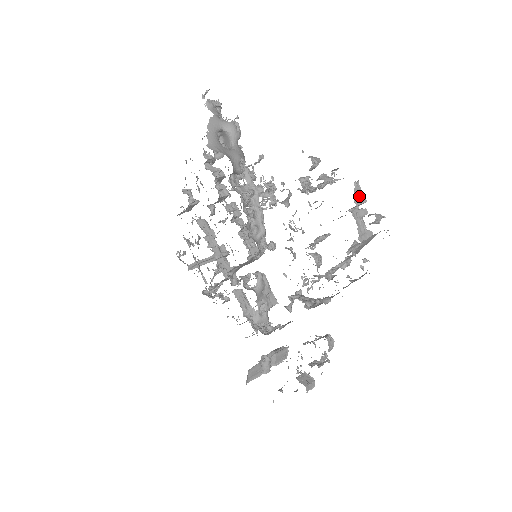
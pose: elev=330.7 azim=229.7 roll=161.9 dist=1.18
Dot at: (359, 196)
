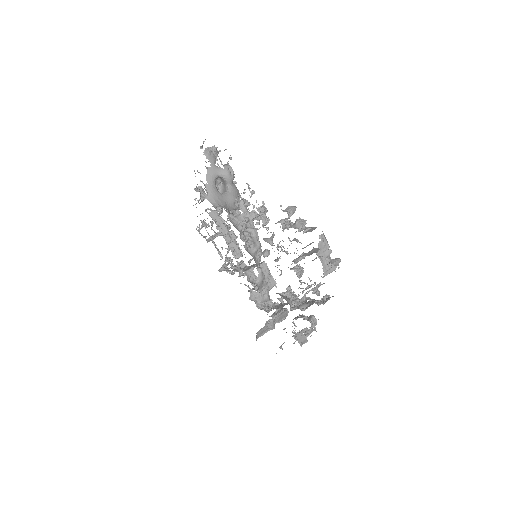
Dot at: (322, 247)
